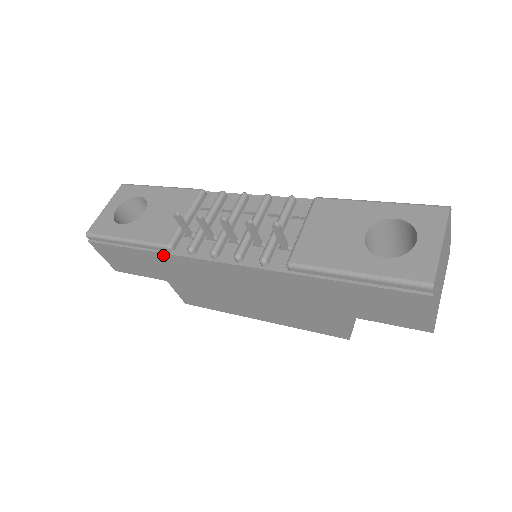
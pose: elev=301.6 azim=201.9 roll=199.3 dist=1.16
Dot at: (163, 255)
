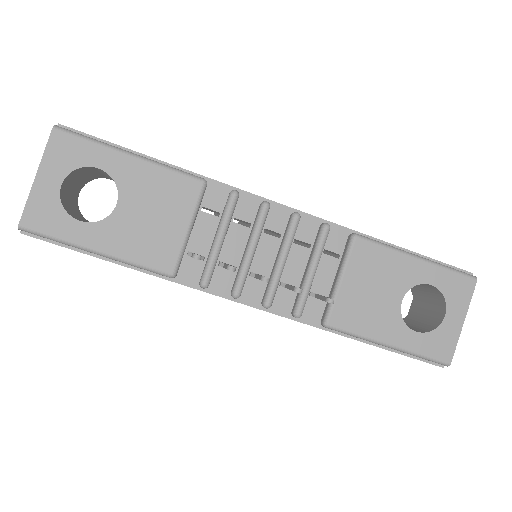
Dot at: occluded
